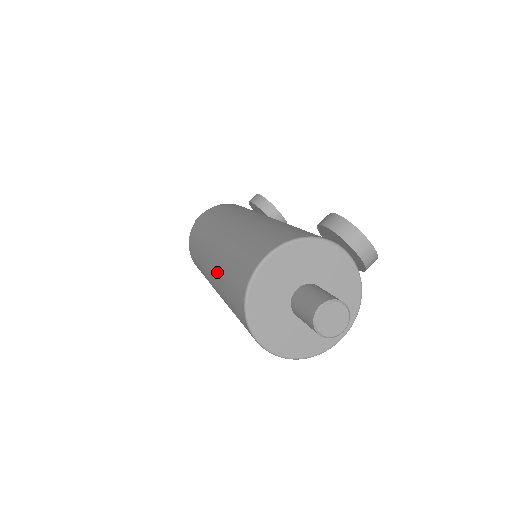
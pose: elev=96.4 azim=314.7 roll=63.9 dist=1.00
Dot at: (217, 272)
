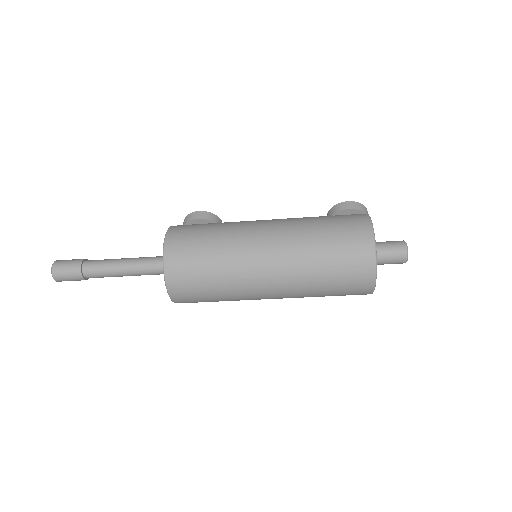
Dot at: (298, 262)
